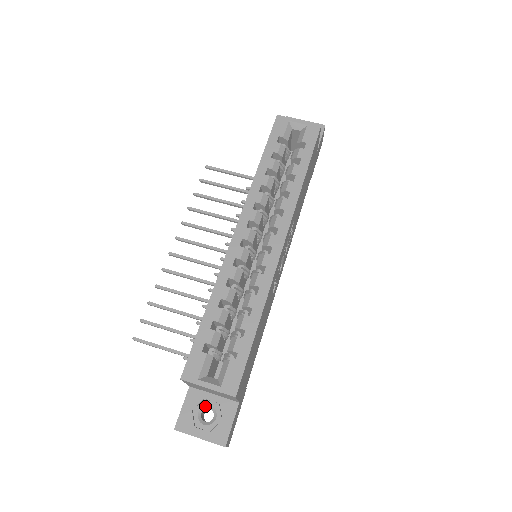
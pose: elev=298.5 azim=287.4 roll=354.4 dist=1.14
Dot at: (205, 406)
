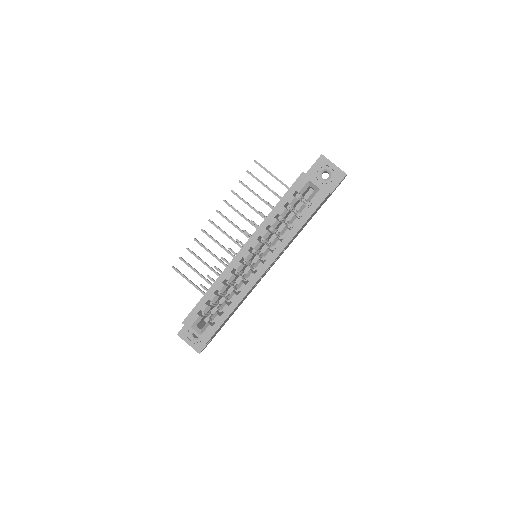
Dot at: occluded
